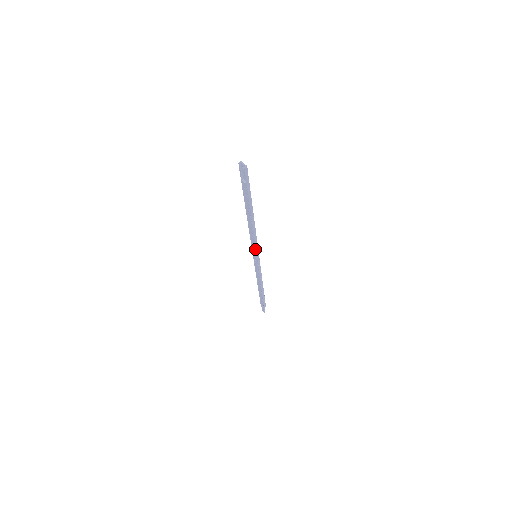
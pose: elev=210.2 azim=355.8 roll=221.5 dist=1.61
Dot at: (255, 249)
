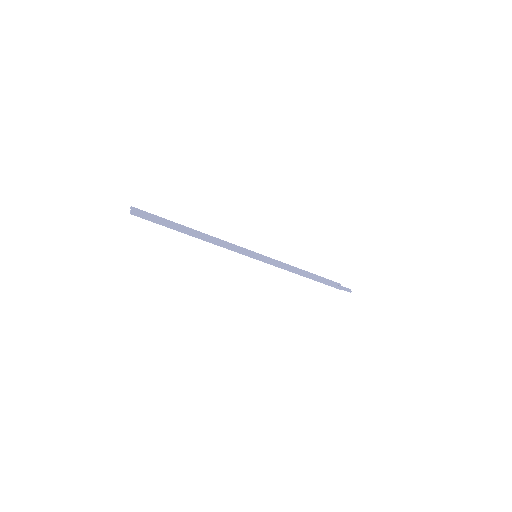
Dot at: (243, 253)
